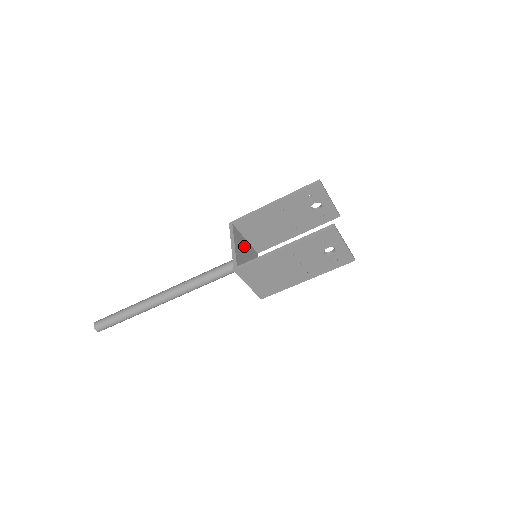
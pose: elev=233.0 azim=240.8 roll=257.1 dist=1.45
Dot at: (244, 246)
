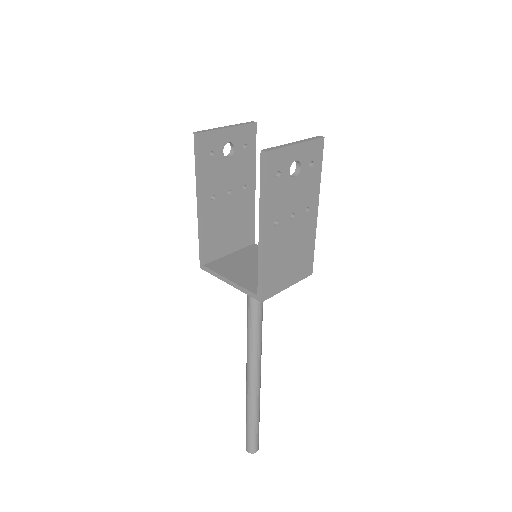
Dot at: (237, 263)
